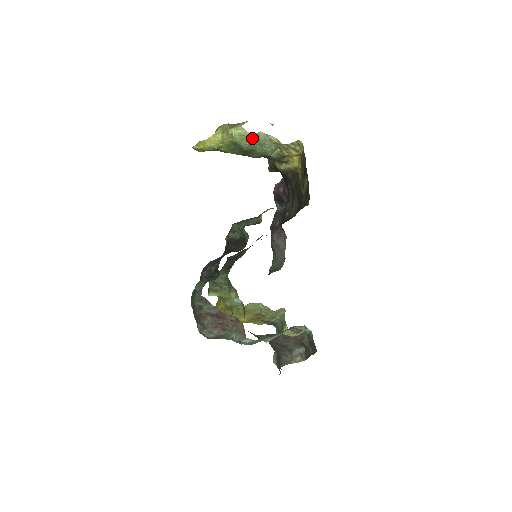
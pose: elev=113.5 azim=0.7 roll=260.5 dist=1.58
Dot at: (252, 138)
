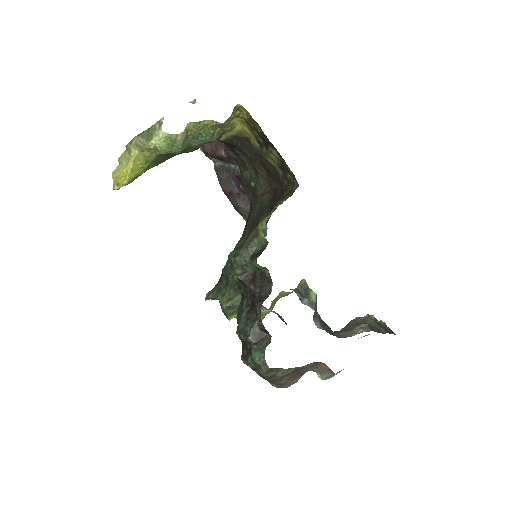
Dot at: (182, 137)
